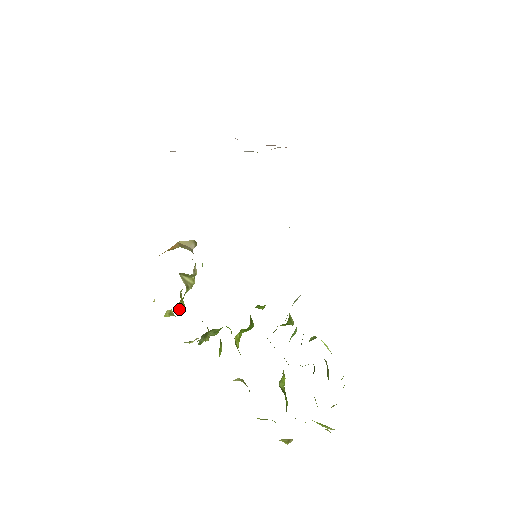
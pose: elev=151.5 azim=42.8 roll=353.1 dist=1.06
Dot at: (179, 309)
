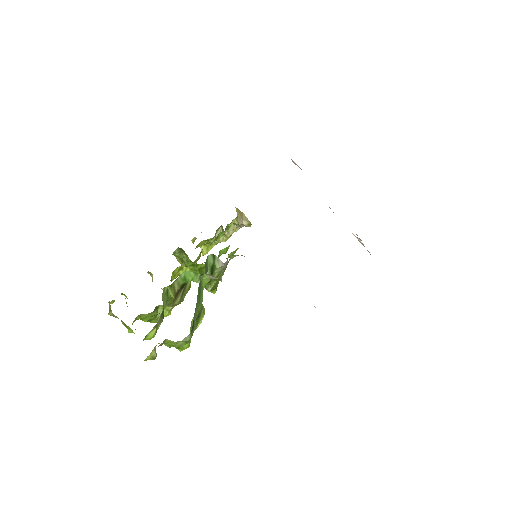
Dot at: occluded
